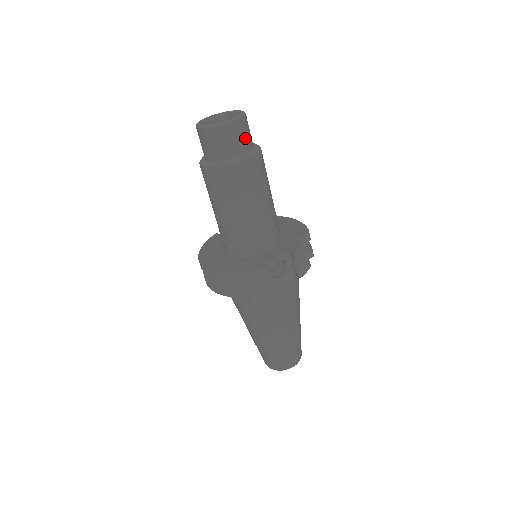
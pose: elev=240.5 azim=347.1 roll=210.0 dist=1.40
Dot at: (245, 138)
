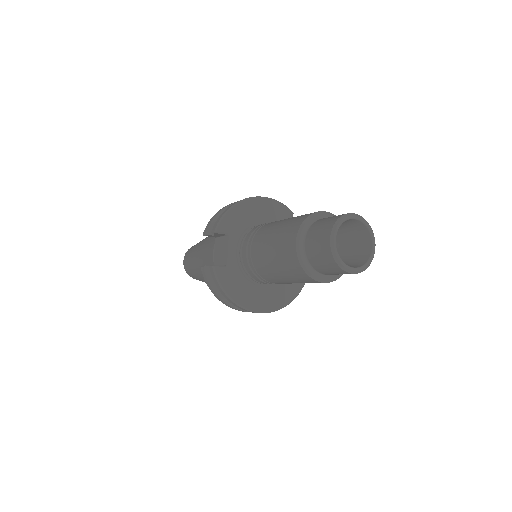
Dot at: occluded
